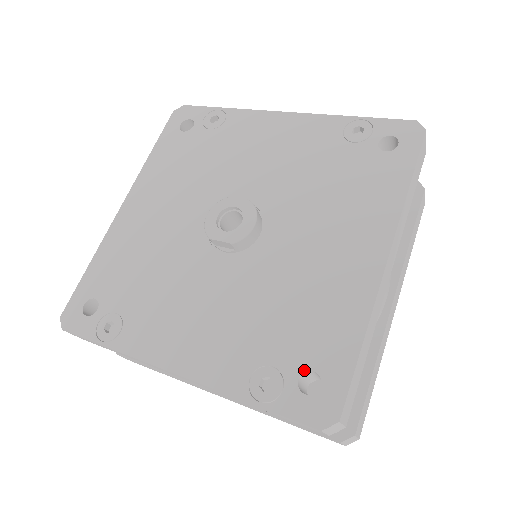
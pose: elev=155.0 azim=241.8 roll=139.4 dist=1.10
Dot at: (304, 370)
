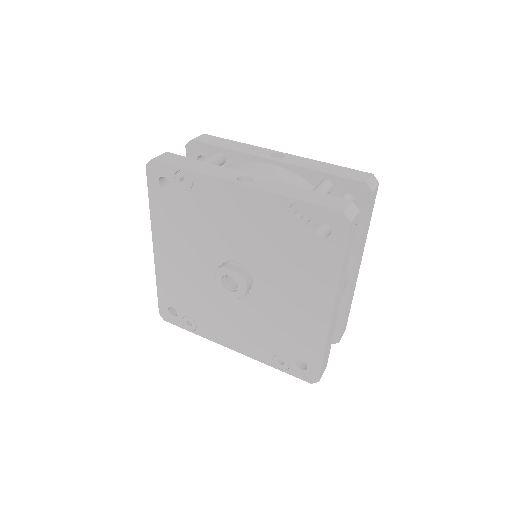
Dot at: occluded
